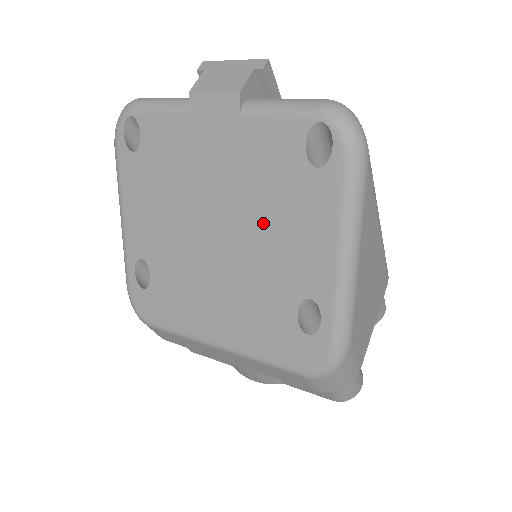
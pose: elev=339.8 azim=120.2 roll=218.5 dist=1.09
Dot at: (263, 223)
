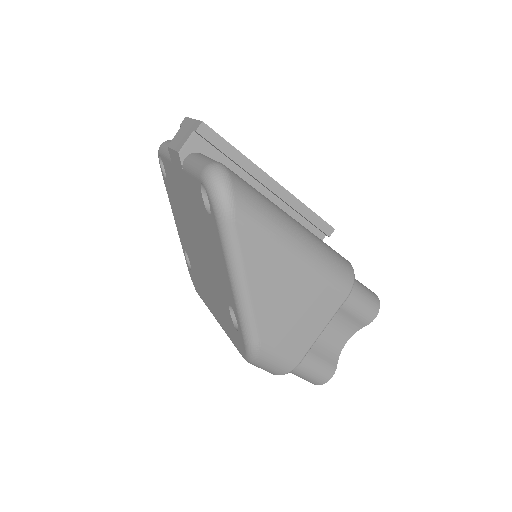
Dot at: (206, 245)
